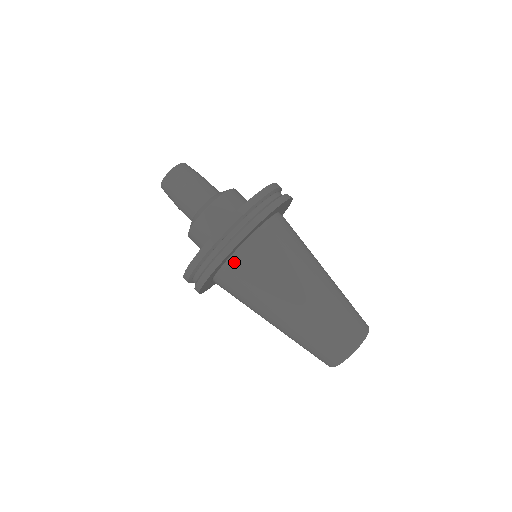
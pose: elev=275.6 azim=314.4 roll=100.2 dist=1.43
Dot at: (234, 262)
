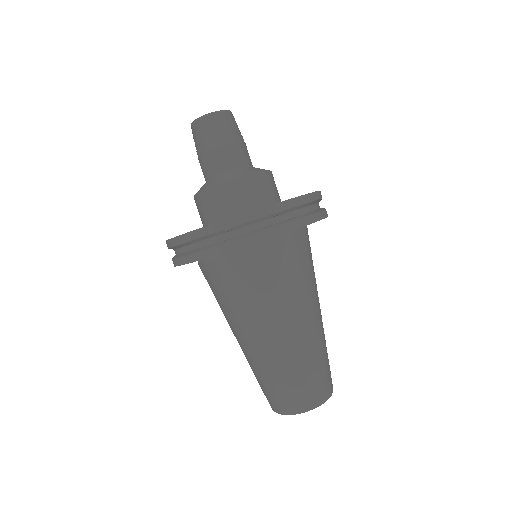
Dot at: (251, 252)
